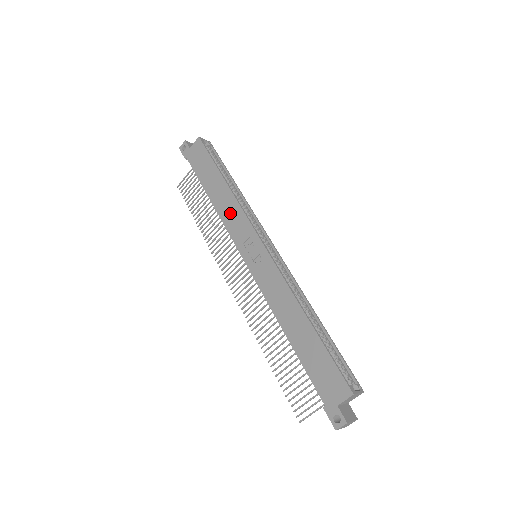
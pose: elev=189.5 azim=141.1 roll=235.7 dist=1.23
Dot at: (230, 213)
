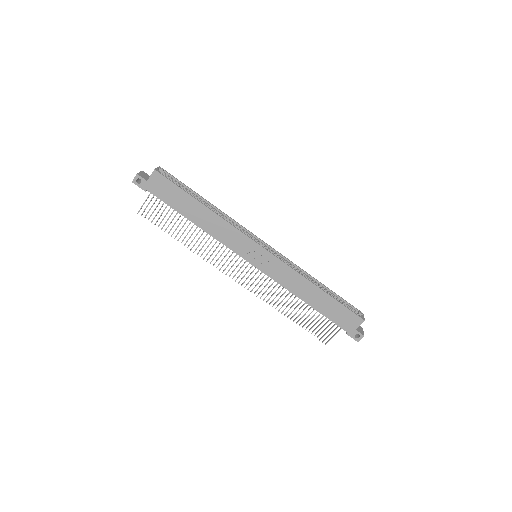
Dot at: (223, 232)
